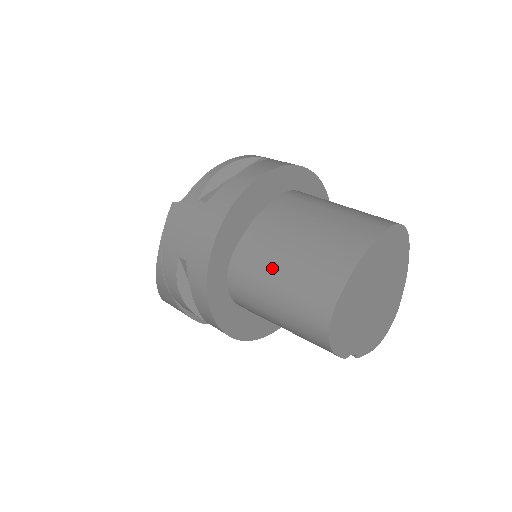
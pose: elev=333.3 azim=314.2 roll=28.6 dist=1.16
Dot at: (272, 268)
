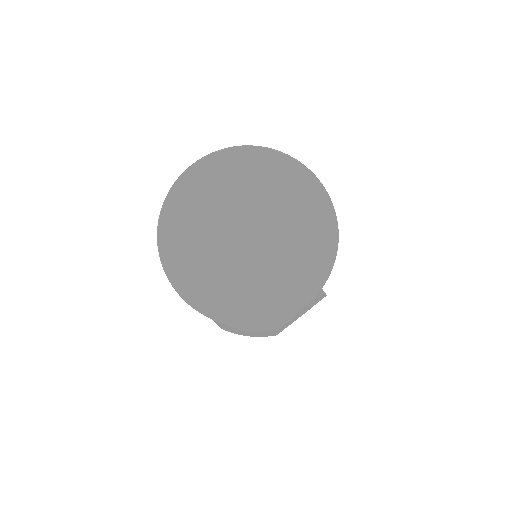
Dot at: occluded
